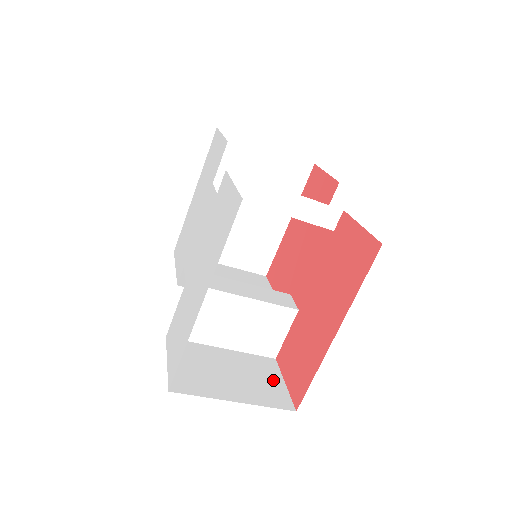
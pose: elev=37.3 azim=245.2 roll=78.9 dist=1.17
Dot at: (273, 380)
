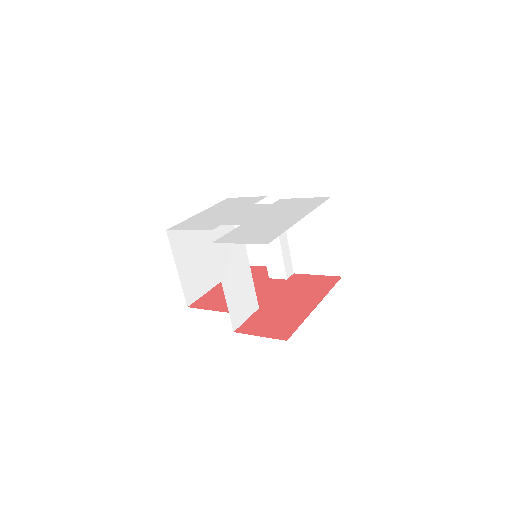
Dot at: occluded
